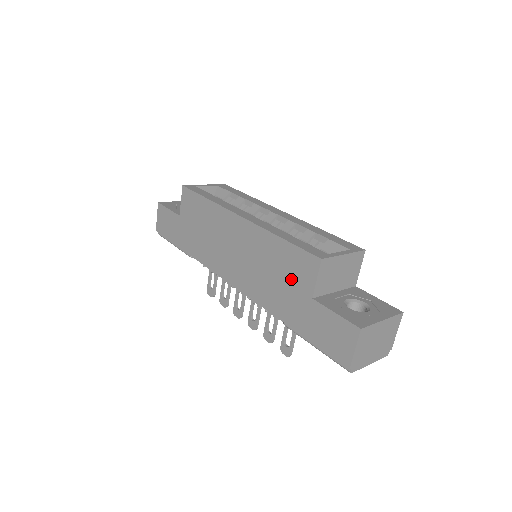
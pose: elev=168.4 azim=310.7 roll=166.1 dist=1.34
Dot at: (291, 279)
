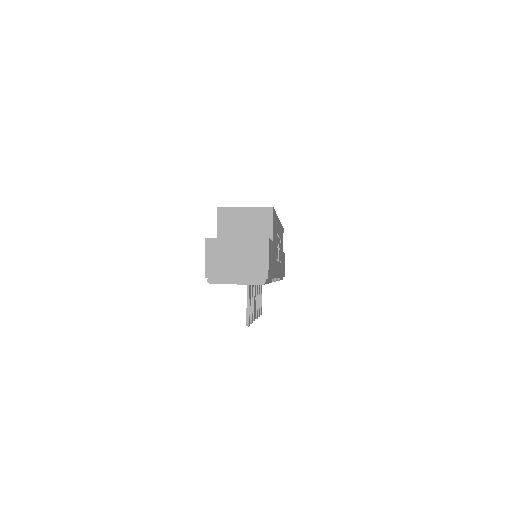
Dot at: occluded
